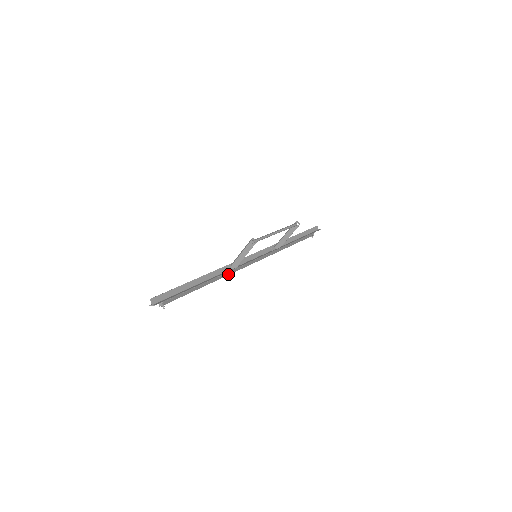
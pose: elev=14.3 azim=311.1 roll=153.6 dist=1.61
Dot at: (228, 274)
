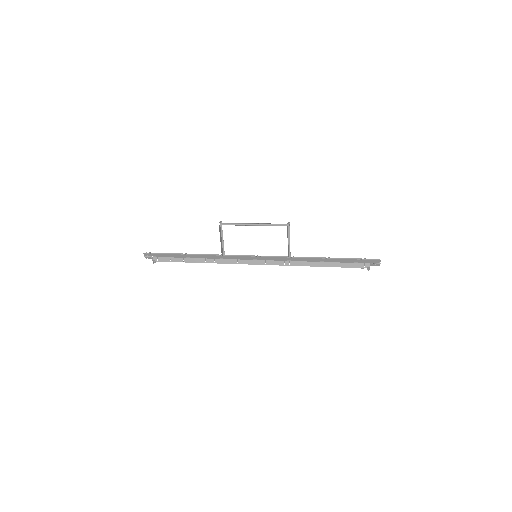
Dot at: (222, 263)
